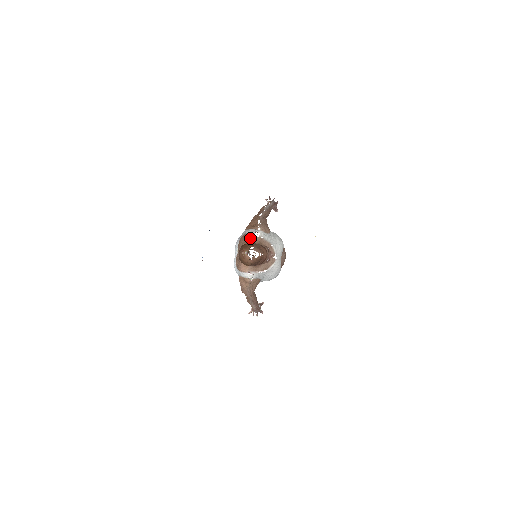
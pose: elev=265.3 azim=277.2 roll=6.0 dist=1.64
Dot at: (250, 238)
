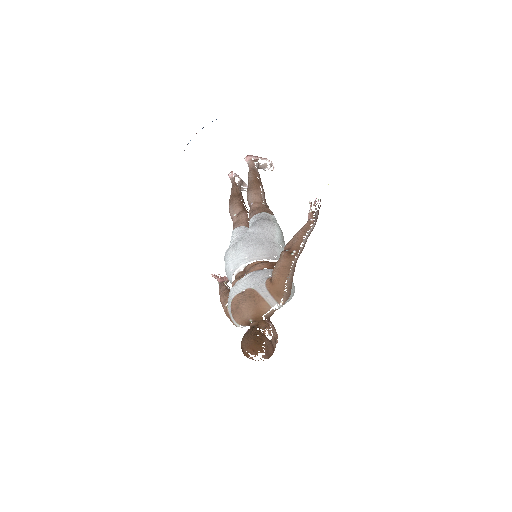
Dot at: (265, 310)
